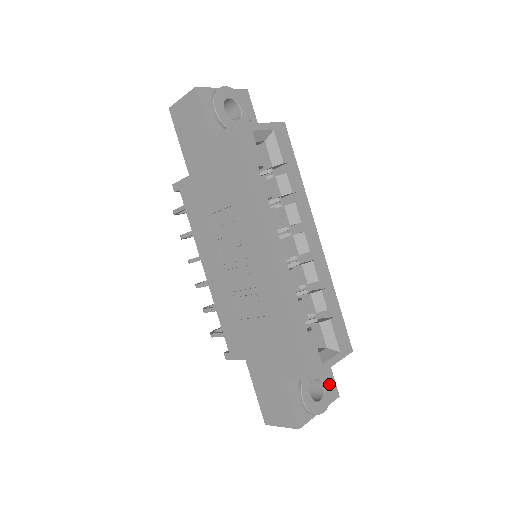
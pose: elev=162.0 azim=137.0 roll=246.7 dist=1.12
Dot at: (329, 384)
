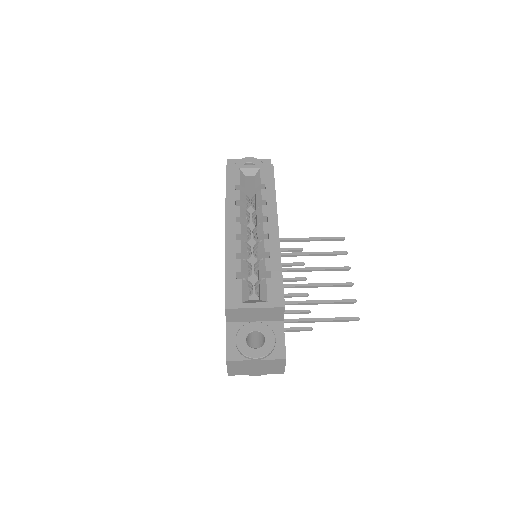
Dot at: (272, 341)
